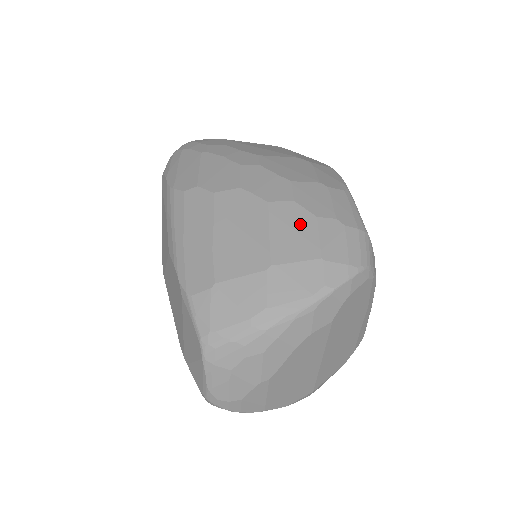
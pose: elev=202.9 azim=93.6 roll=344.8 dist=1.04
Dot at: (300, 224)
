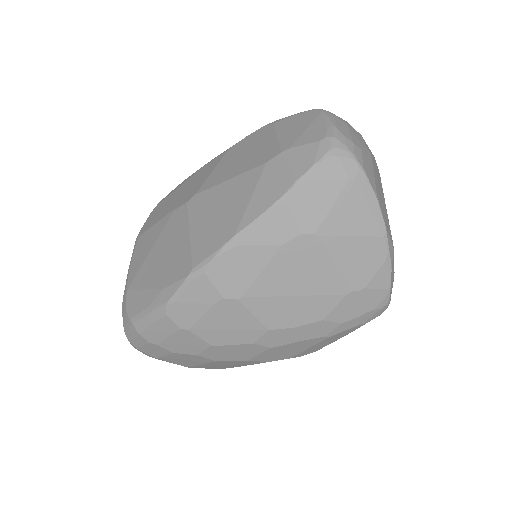
Dot at: occluded
